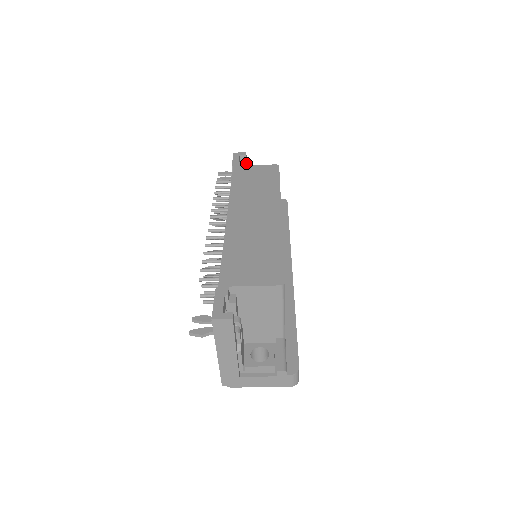
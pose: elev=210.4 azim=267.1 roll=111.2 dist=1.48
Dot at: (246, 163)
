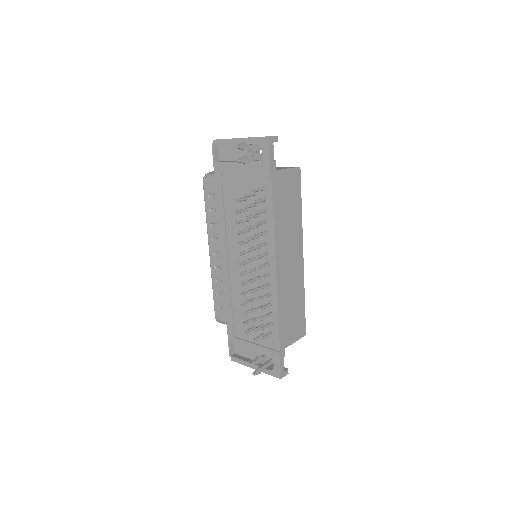
Dot at: occluded
